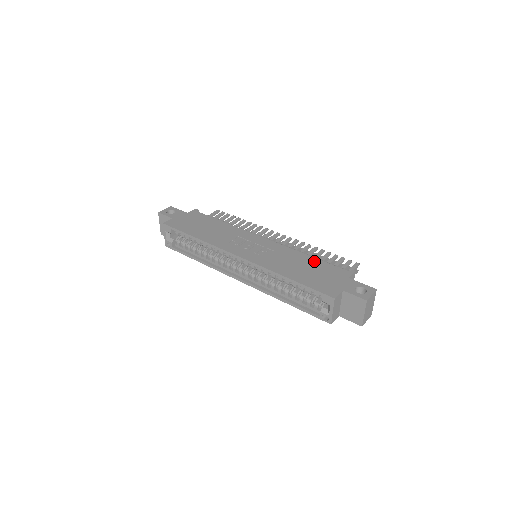
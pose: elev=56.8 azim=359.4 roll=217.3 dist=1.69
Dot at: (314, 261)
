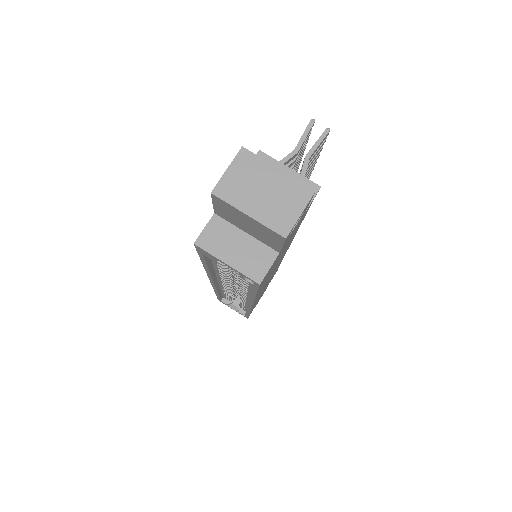
Dot at: occluded
